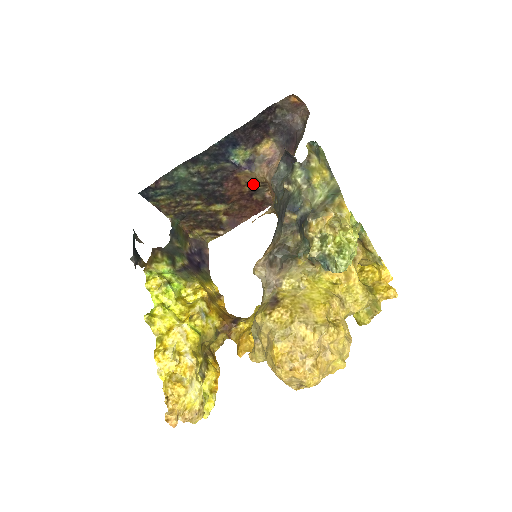
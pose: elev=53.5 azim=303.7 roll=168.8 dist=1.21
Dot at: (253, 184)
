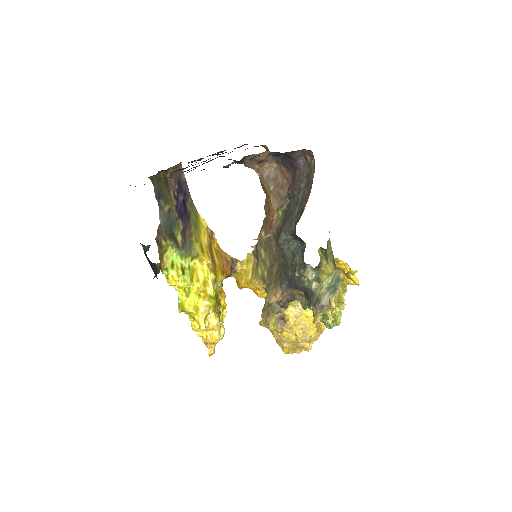
Dot at: occluded
